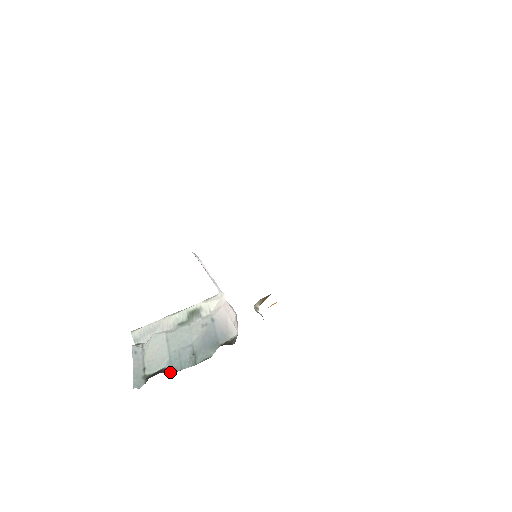
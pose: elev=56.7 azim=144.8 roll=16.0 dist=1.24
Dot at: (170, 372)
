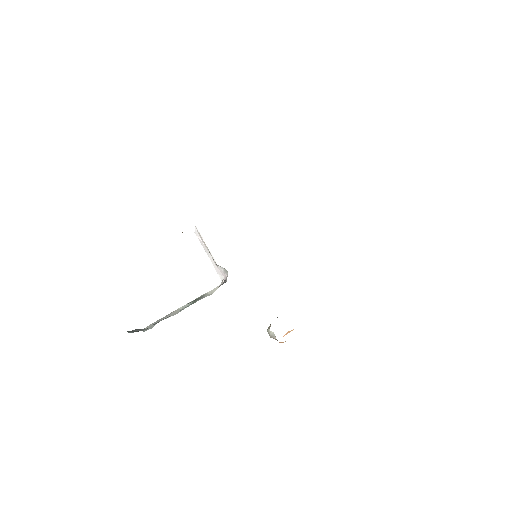
Dot at: occluded
